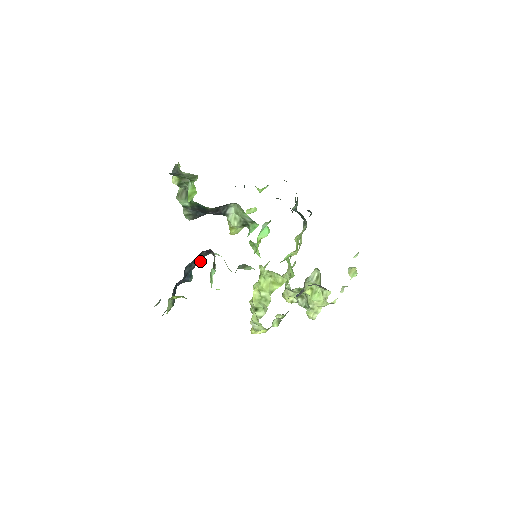
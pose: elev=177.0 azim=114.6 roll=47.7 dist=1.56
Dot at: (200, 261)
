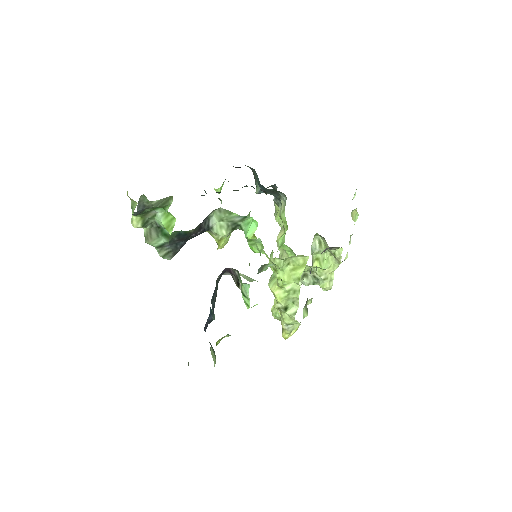
Dot at: occluded
